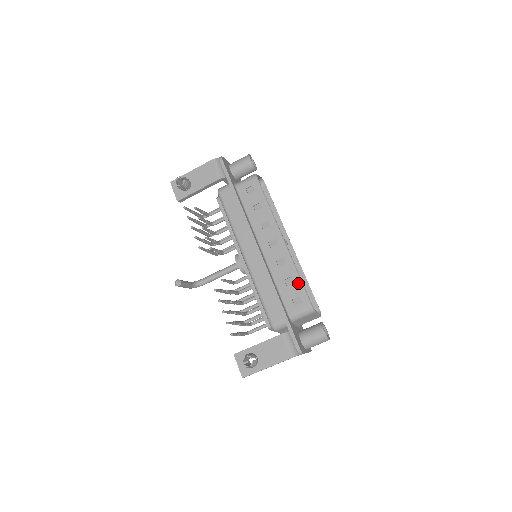
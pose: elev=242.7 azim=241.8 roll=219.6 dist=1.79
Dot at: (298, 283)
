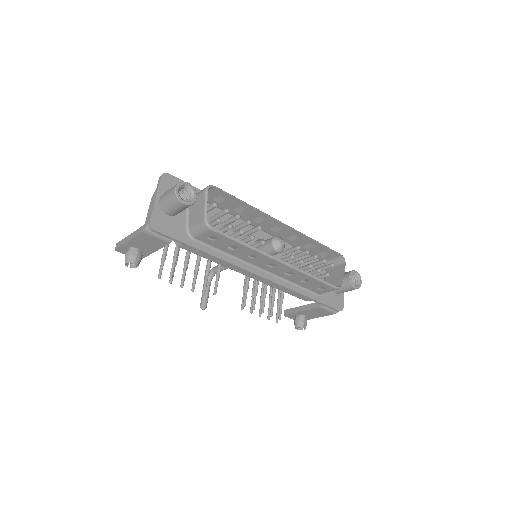
Dot at: (316, 281)
